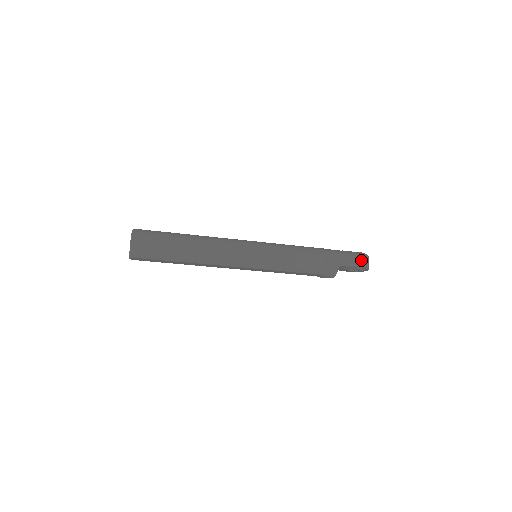
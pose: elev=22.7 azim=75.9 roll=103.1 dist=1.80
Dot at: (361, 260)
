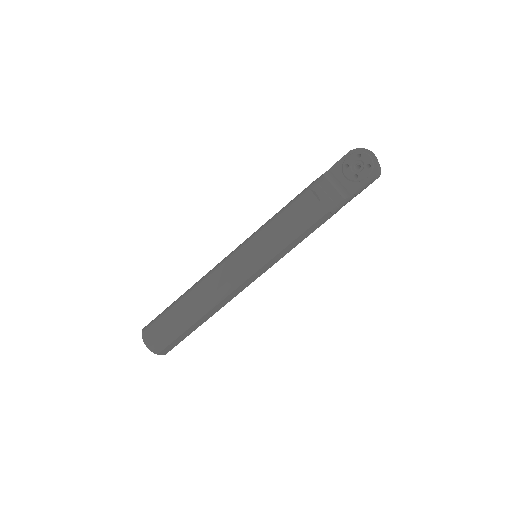
Dot at: occluded
